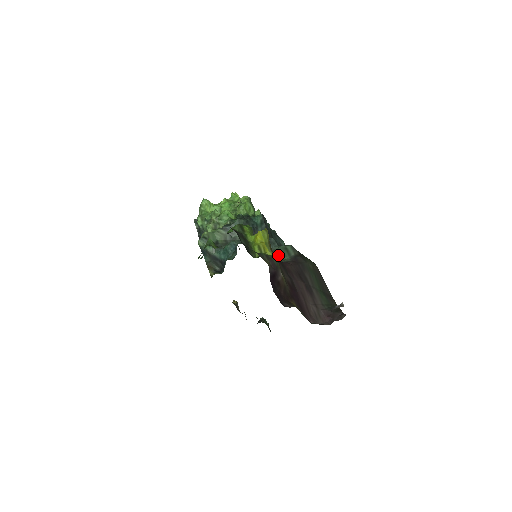
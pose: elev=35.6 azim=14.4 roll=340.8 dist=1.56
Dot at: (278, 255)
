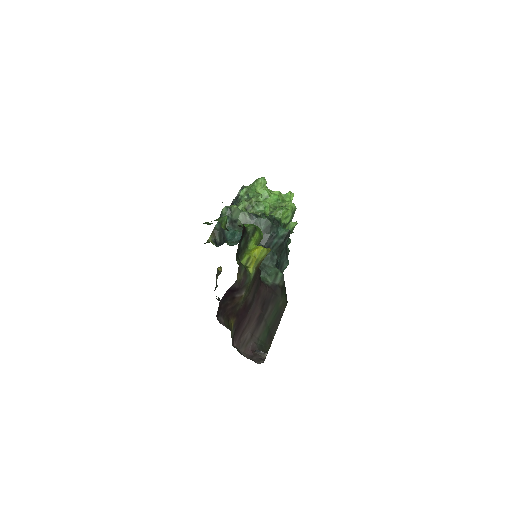
Dot at: (266, 273)
